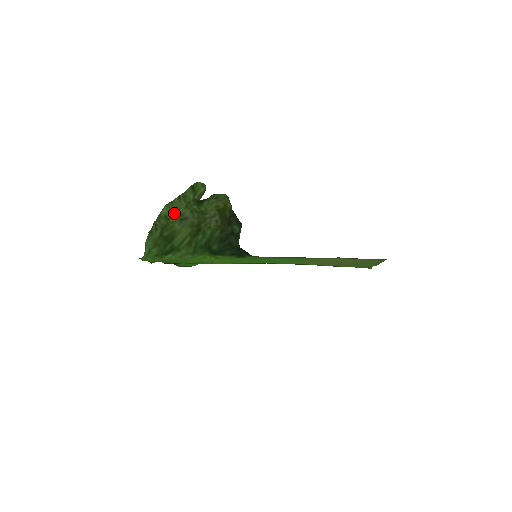
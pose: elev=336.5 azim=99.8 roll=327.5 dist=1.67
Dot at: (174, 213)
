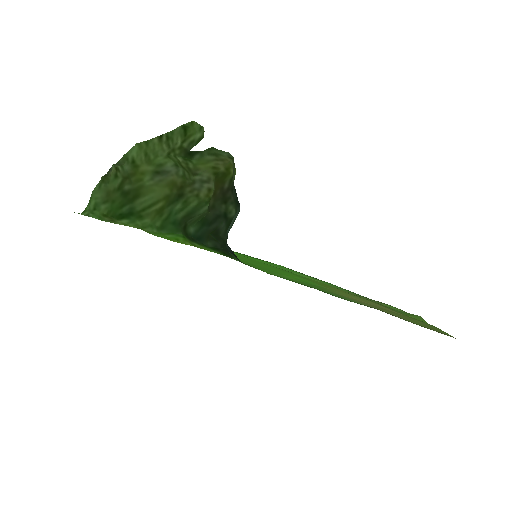
Dot at: (147, 159)
